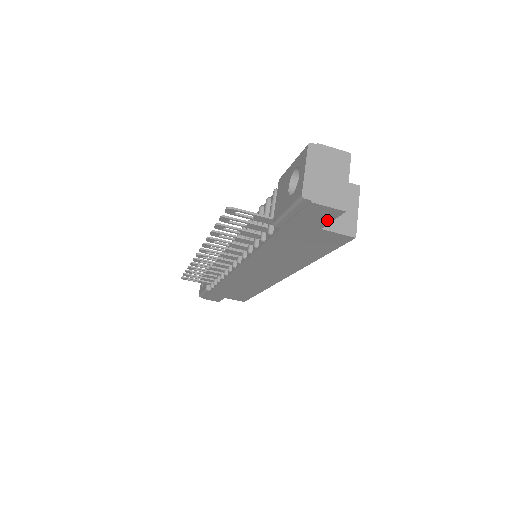
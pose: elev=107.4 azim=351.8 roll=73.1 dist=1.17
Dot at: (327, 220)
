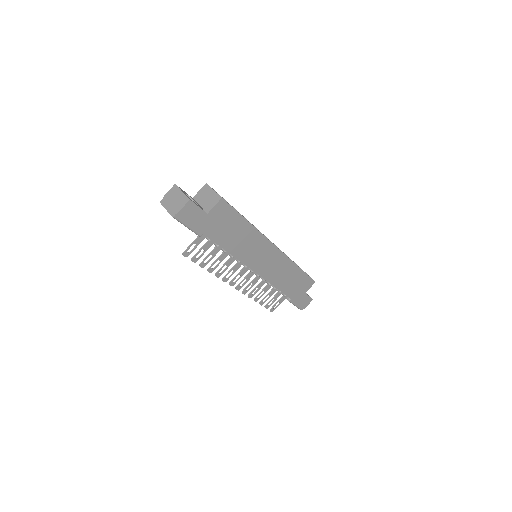
Dot at: (198, 209)
